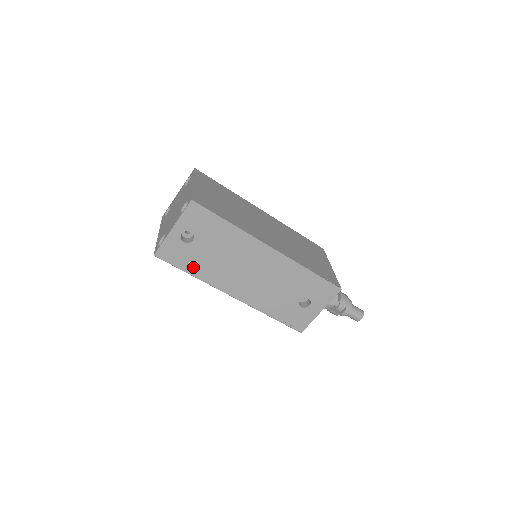
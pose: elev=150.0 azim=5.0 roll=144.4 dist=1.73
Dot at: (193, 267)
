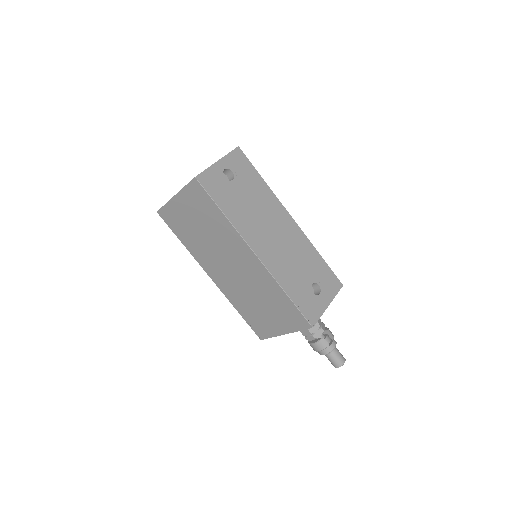
Dot at: (227, 206)
